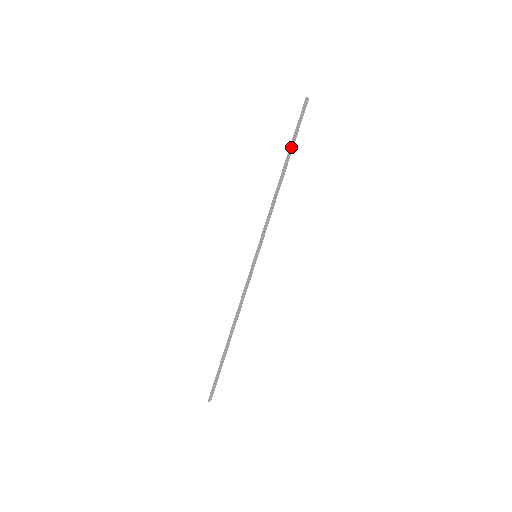
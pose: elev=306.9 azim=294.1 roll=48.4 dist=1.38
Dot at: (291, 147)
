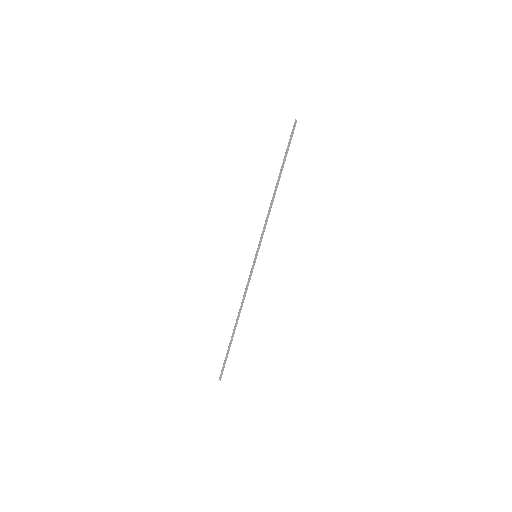
Dot at: (284, 163)
